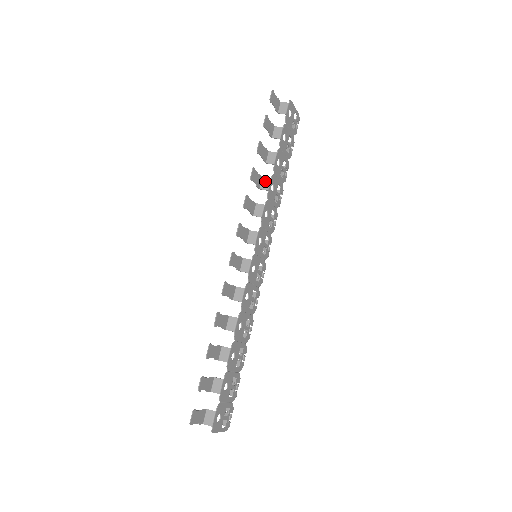
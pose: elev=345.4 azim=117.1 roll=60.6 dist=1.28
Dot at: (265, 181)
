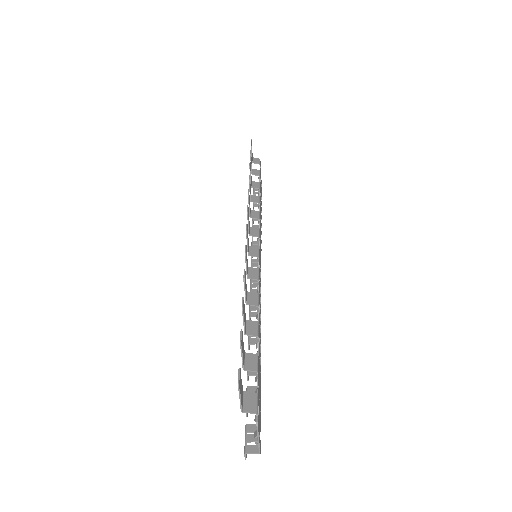
Dot at: (255, 197)
